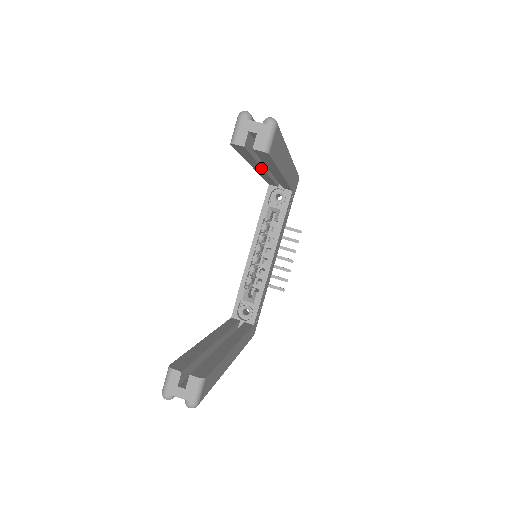
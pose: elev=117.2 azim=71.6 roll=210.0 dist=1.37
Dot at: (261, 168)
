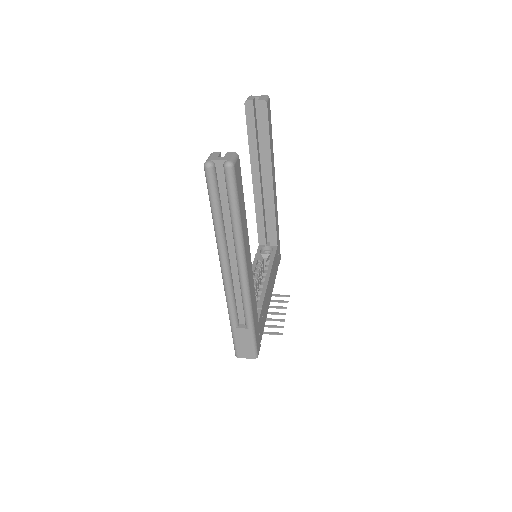
Dot at: (258, 168)
